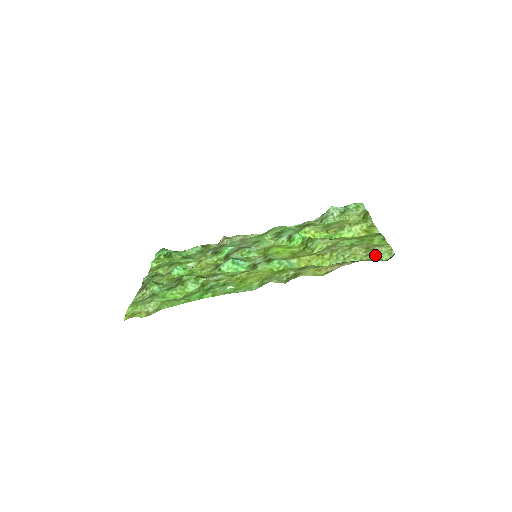
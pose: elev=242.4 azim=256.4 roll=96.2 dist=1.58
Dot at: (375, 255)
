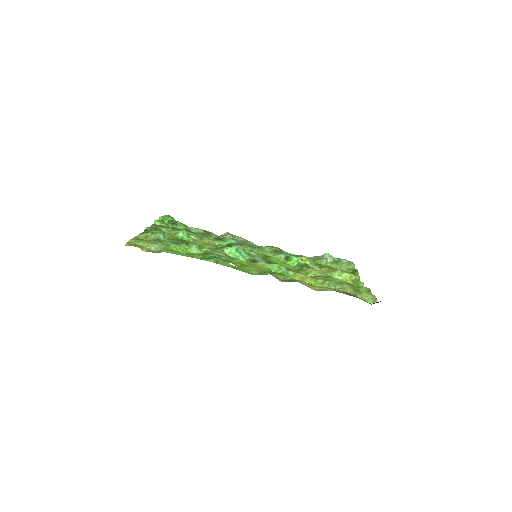
Dot at: (361, 297)
